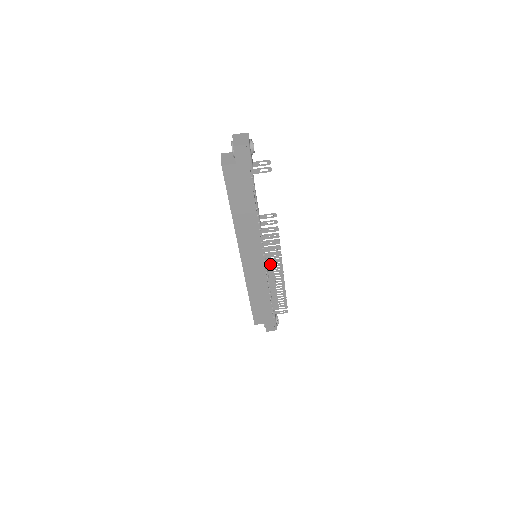
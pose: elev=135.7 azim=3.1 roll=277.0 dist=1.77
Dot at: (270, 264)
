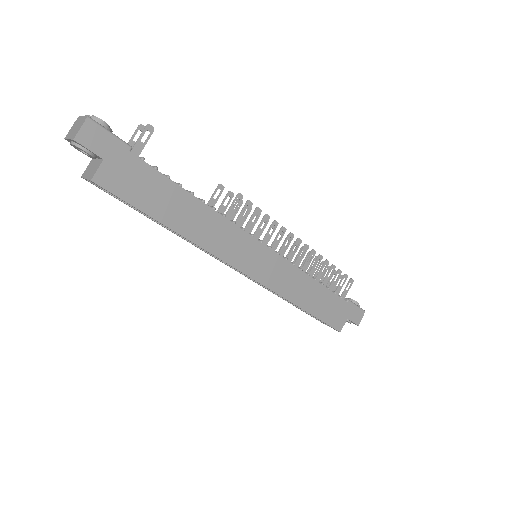
Dot at: occluded
